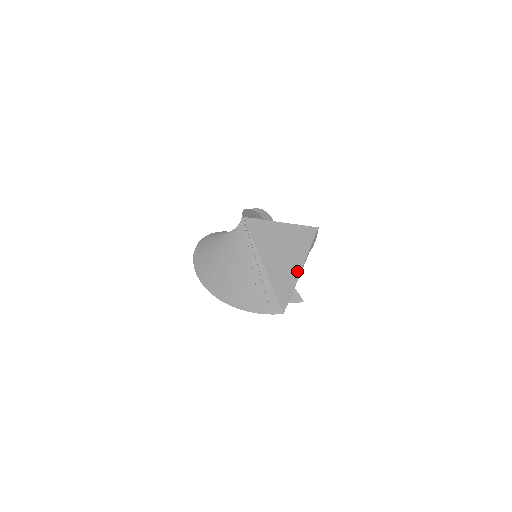
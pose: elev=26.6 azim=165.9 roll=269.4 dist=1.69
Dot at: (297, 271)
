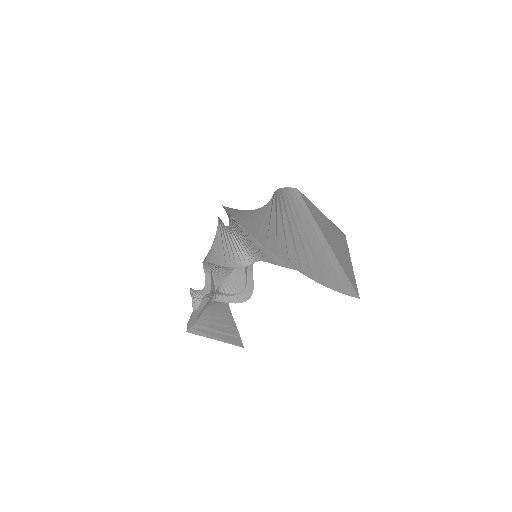
Dot at: (350, 263)
